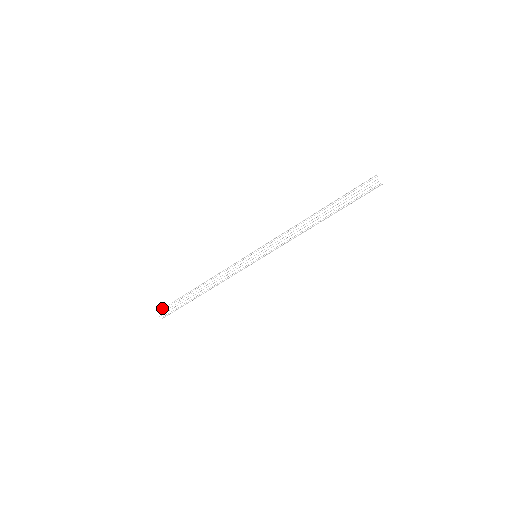
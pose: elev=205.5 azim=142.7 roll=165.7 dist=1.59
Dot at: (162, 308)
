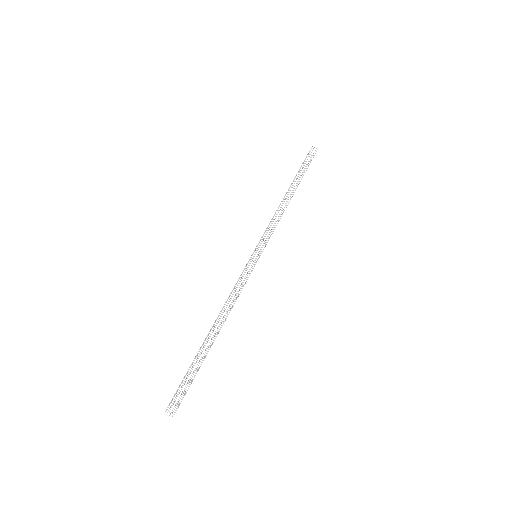
Dot at: (169, 408)
